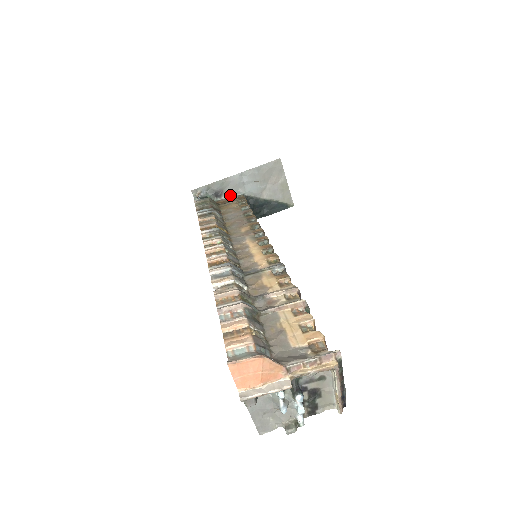
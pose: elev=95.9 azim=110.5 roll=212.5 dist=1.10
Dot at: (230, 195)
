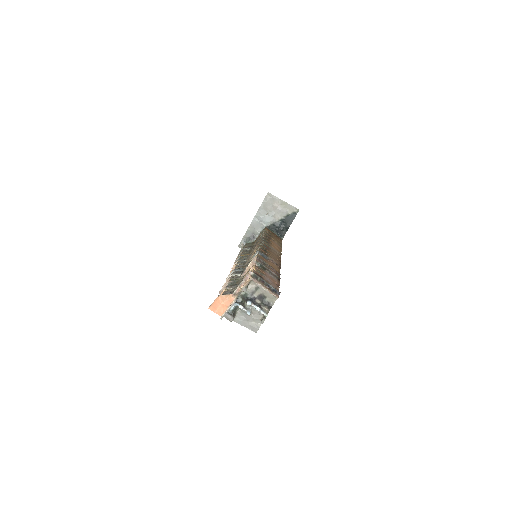
Dot at: (259, 233)
